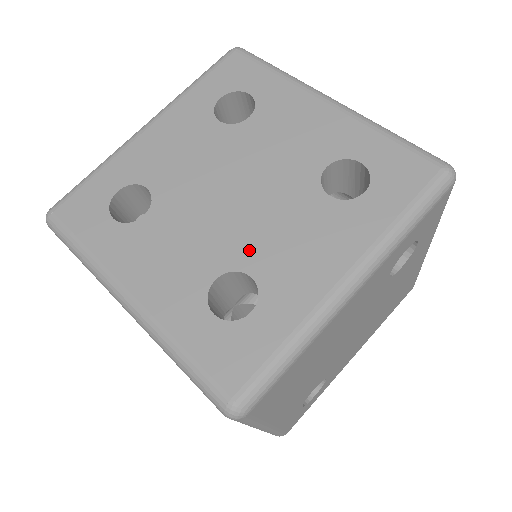
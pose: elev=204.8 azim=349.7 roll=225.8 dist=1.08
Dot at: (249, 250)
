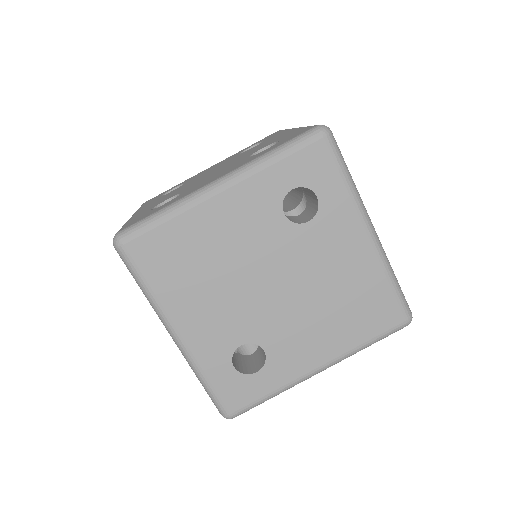
Dot at: (192, 186)
